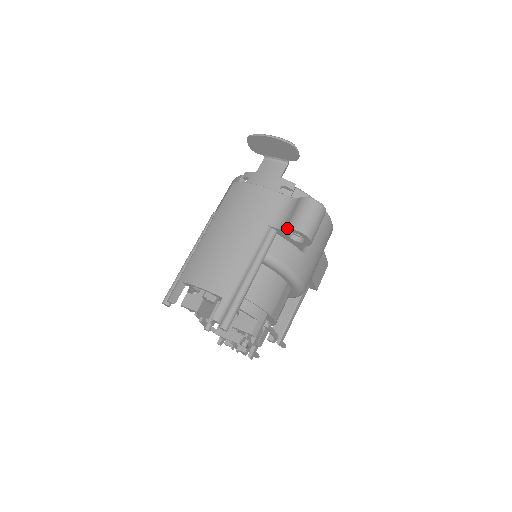
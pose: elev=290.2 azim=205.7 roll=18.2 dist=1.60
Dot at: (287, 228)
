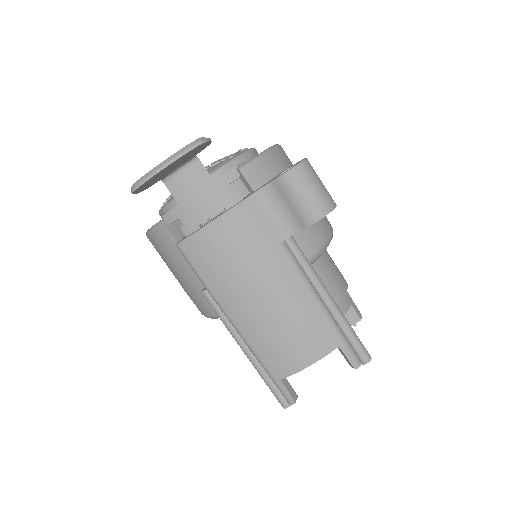
Dot at: occluded
